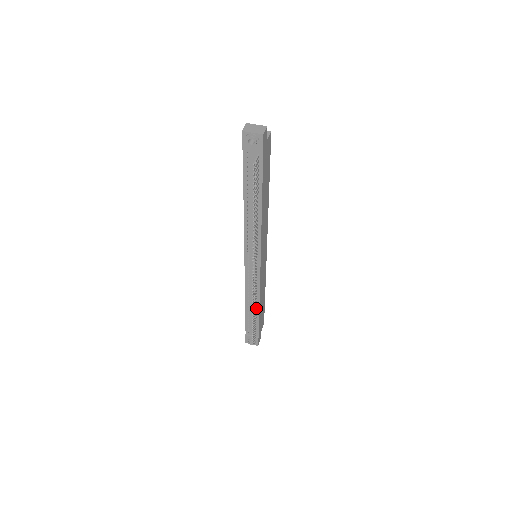
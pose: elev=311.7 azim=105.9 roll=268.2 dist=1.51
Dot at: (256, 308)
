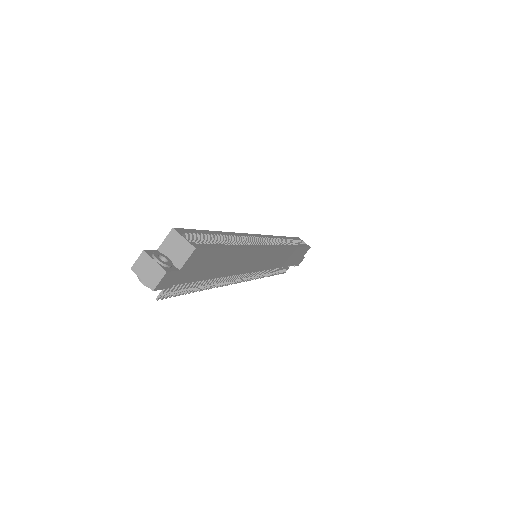
Dot at: occluded
